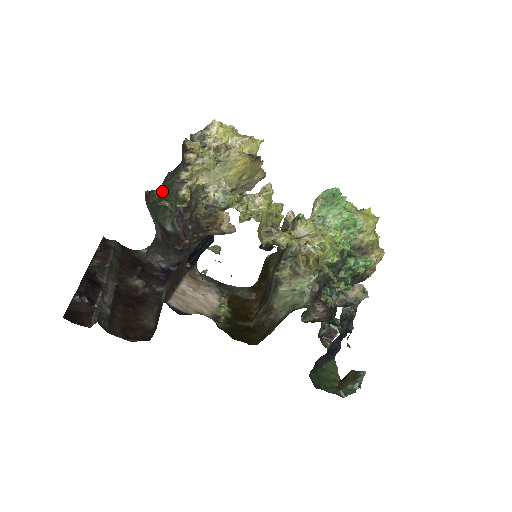
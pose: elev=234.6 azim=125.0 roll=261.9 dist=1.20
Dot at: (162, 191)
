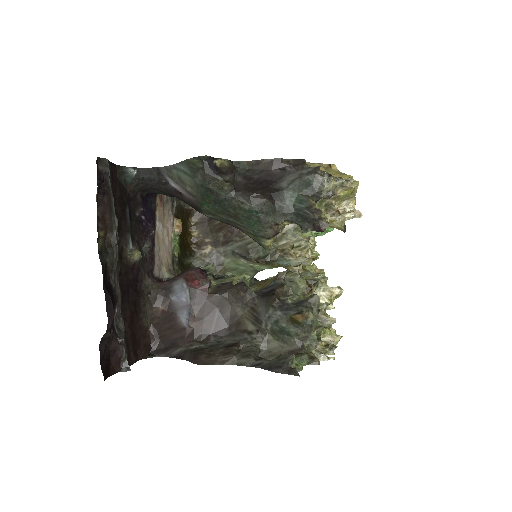
Dot at: (241, 206)
